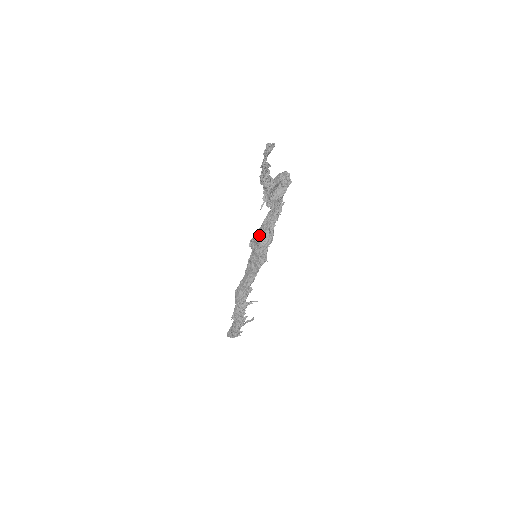
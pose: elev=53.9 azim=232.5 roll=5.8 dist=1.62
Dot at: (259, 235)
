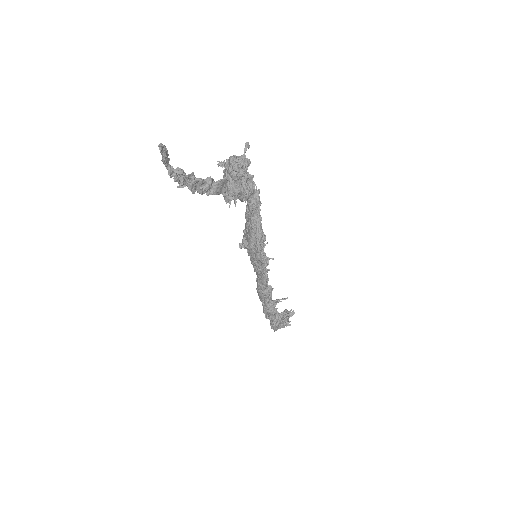
Dot at: (247, 233)
